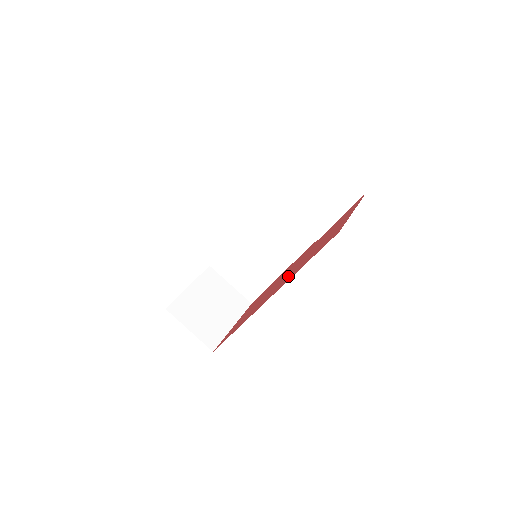
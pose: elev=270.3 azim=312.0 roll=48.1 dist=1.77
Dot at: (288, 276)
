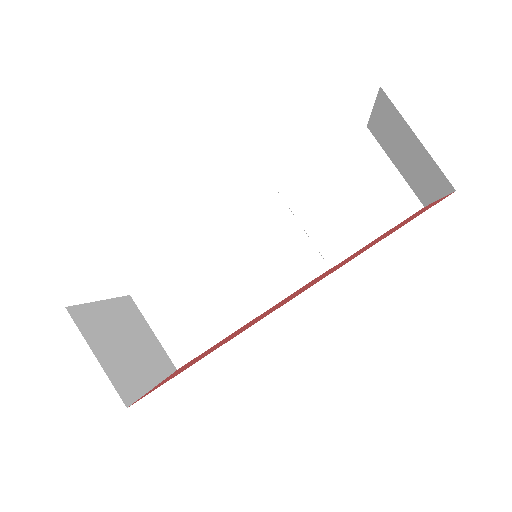
Dot at: (320, 278)
